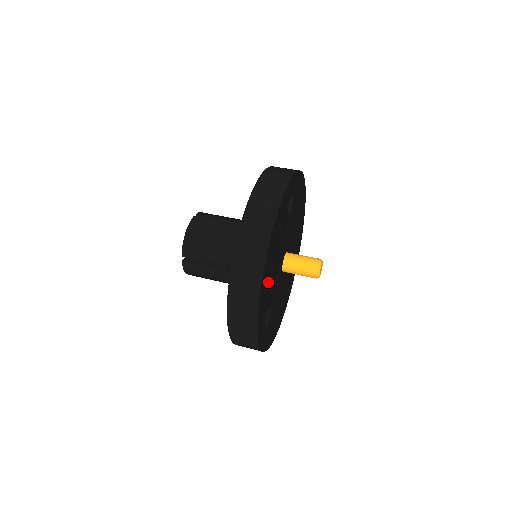
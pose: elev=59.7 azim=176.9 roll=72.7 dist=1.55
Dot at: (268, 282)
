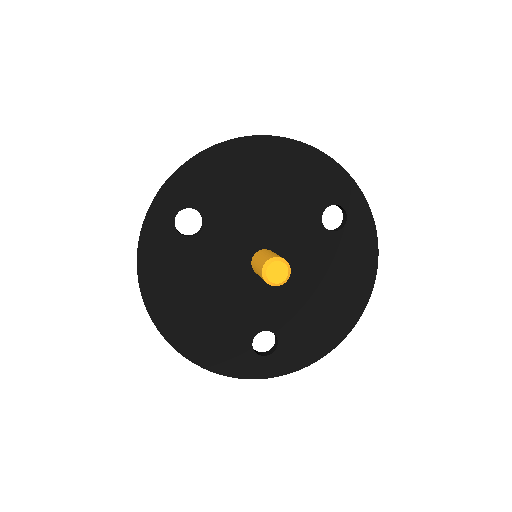
Dot at: (238, 177)
